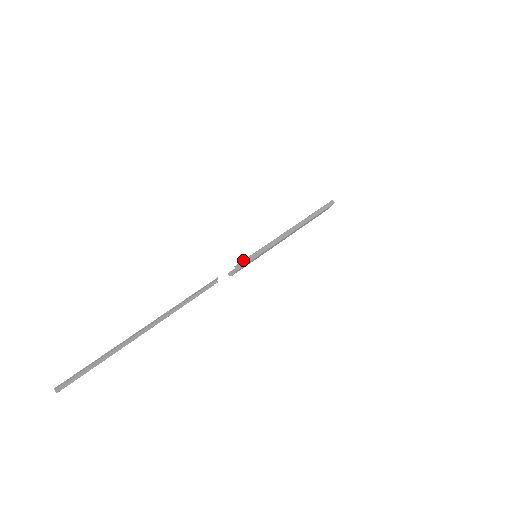
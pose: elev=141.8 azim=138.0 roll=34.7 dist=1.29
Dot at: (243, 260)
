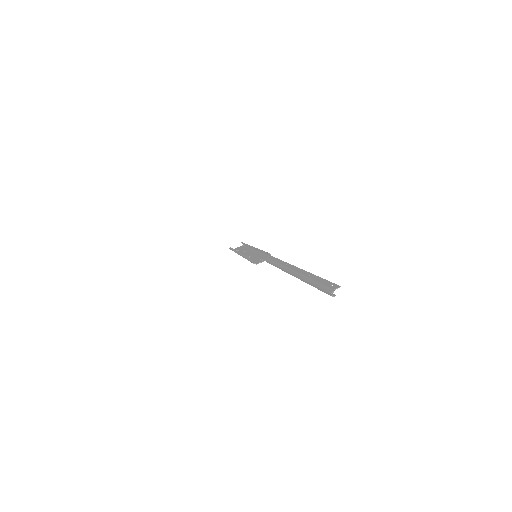
Dot at: (267, 252)
